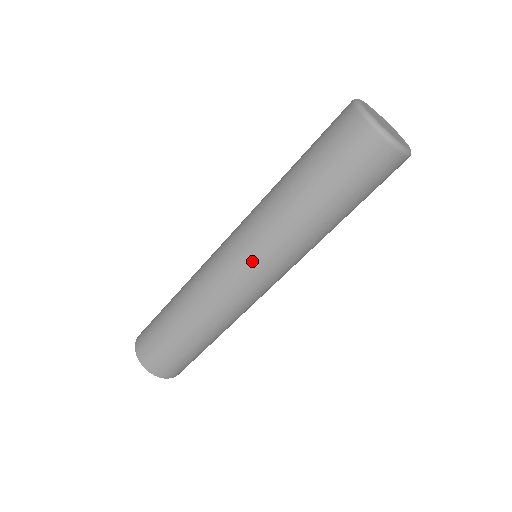
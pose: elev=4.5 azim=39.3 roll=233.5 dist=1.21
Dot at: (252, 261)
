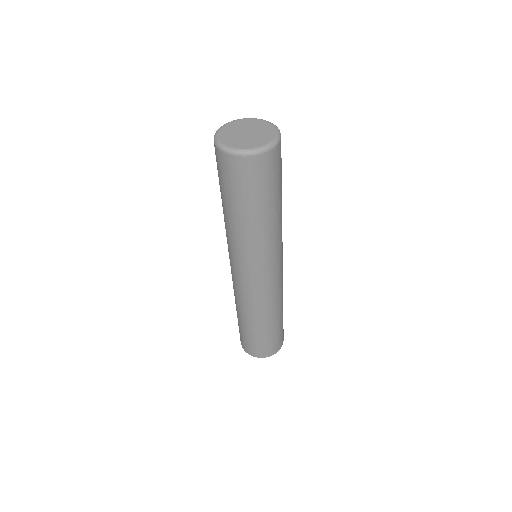
Dot at: (232, 261)
